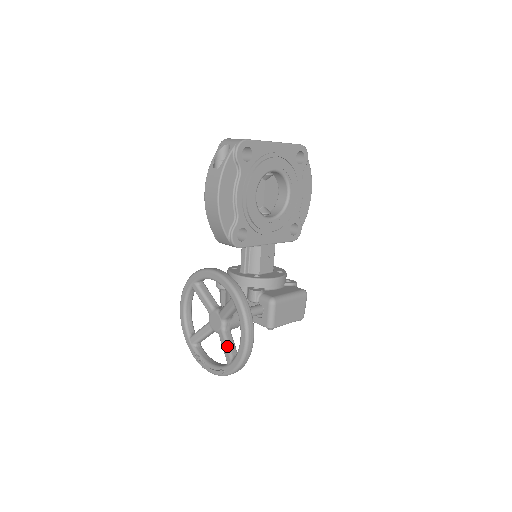
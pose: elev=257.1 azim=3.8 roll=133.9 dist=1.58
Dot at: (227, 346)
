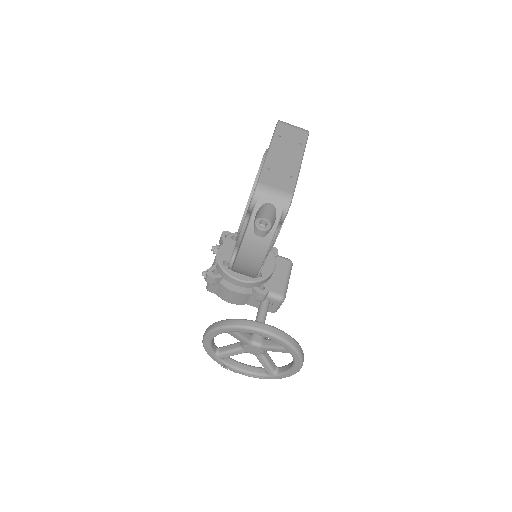
Dot at: (269, 366)
